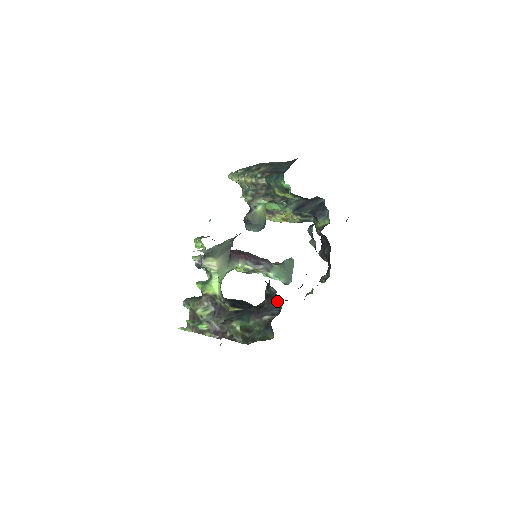
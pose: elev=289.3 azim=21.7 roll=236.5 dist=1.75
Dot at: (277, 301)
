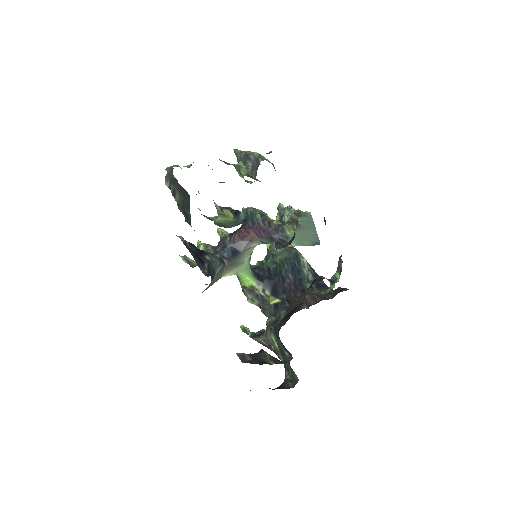
Dot at: occluded
